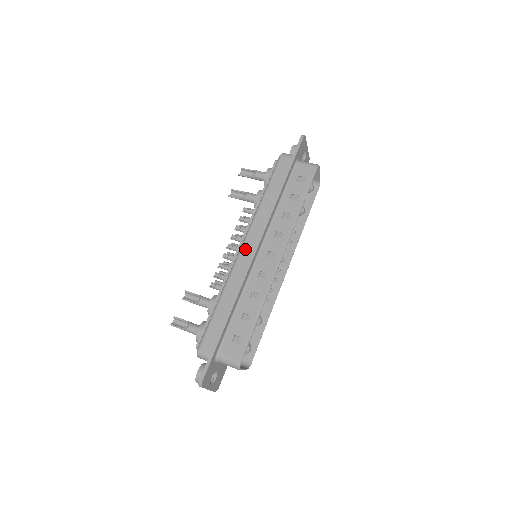
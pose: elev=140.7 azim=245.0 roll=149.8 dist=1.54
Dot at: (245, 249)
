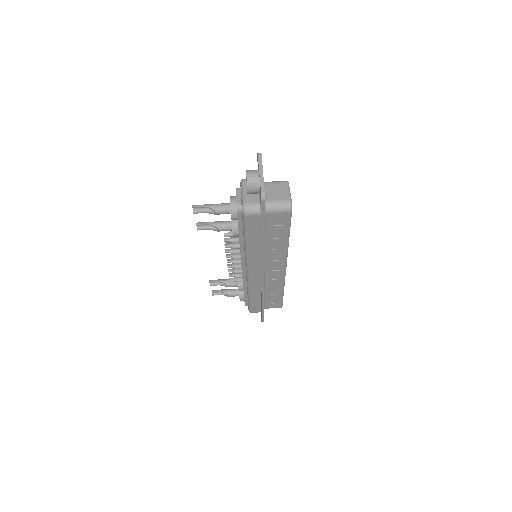
Dot at: (252, 275)
